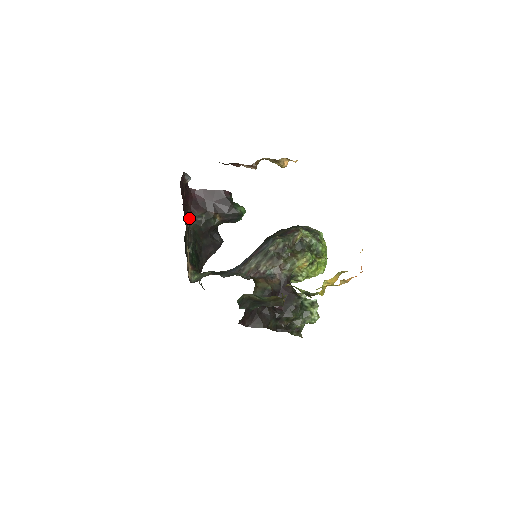
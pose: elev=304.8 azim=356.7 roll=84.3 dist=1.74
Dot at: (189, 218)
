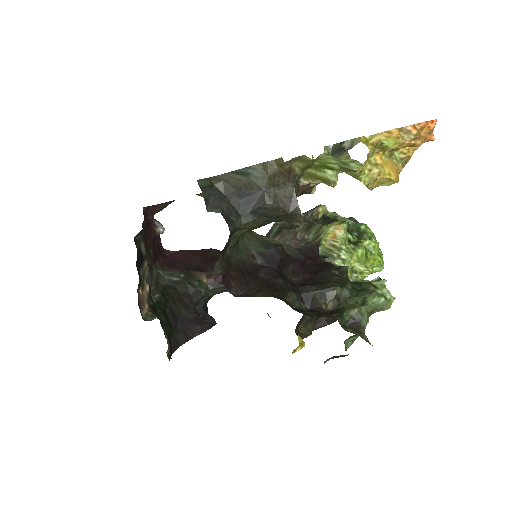
Dot at: (158, 273)
